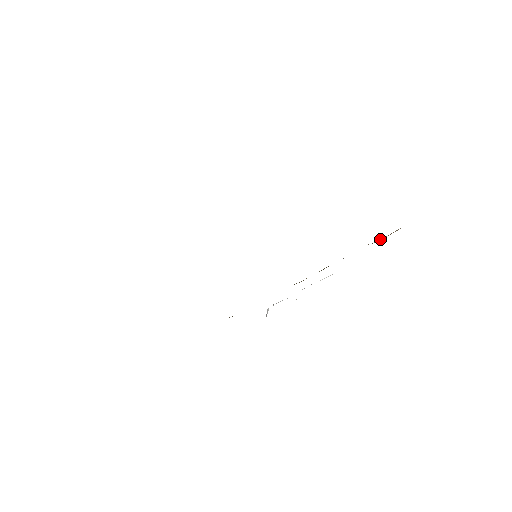
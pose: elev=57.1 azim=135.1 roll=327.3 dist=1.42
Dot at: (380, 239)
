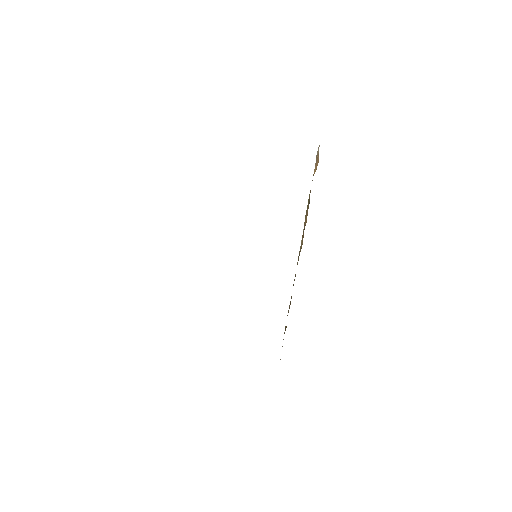
Dot at: (314, 169)
